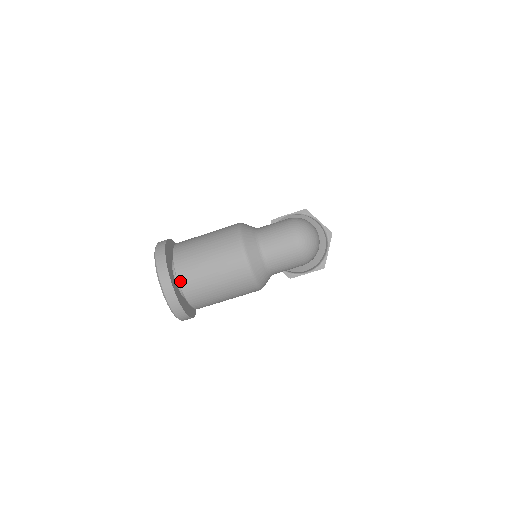
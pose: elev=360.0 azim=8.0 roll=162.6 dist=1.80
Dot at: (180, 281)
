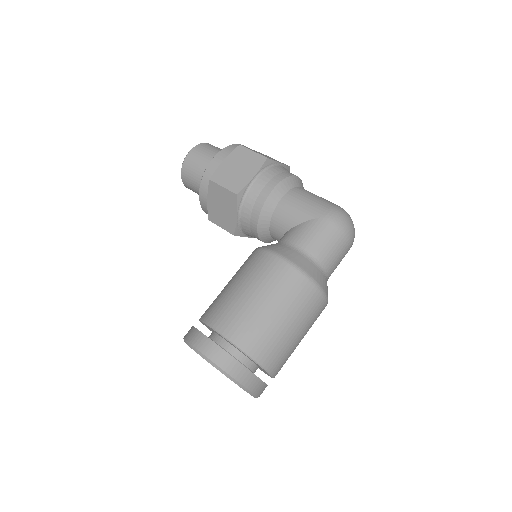
Dot at: (275, 375)
